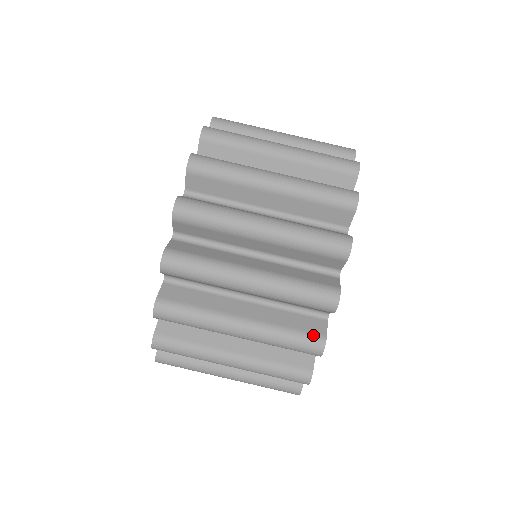
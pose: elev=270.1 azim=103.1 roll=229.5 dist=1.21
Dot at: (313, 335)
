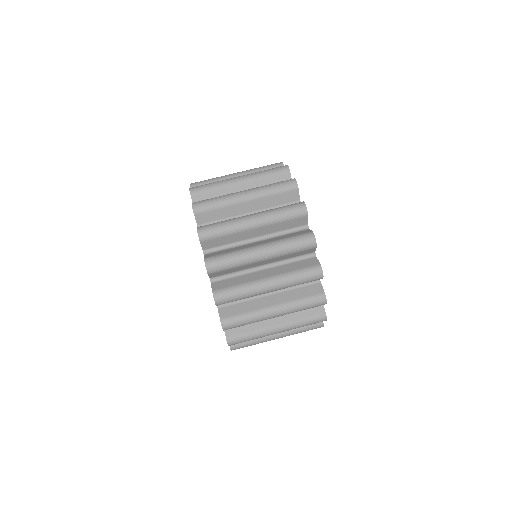
Dot at: (312, 267)
